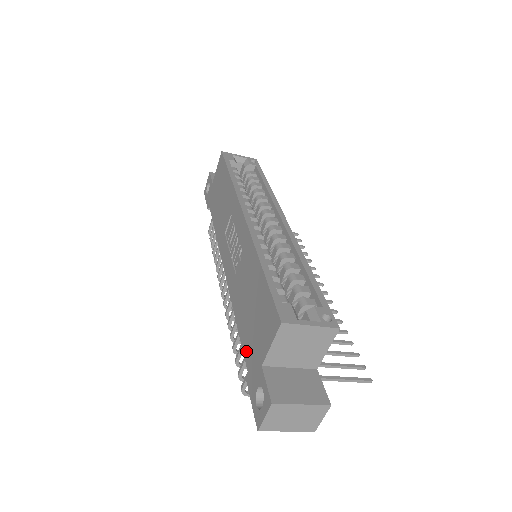
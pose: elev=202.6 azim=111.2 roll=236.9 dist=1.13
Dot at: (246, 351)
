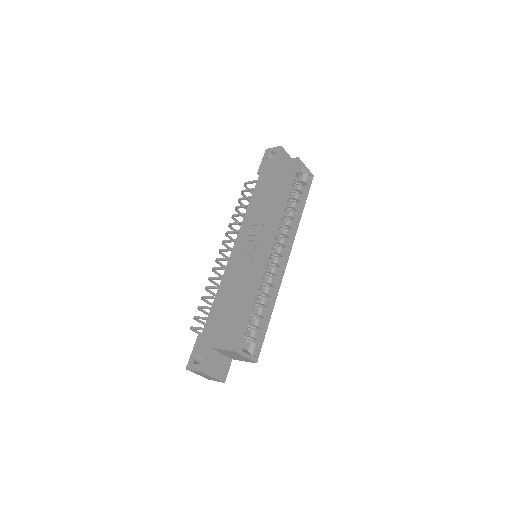
Dot at: (209, 323)
